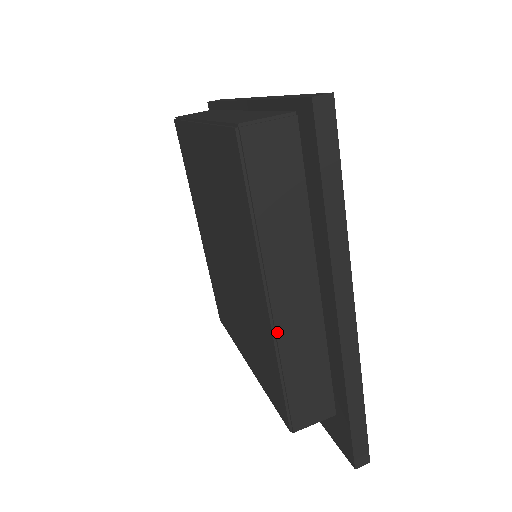
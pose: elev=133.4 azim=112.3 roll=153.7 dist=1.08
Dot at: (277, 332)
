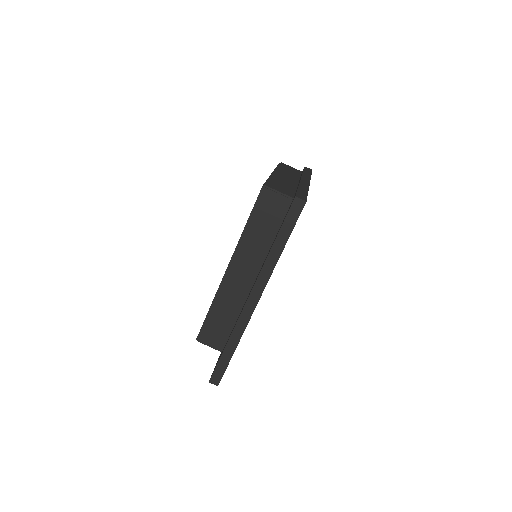
Dot at: (222, 286)
